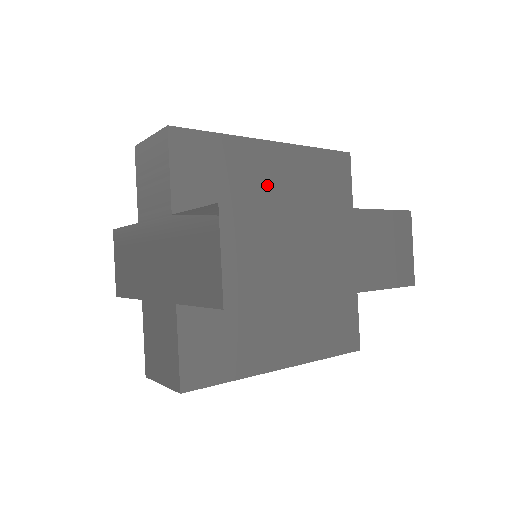
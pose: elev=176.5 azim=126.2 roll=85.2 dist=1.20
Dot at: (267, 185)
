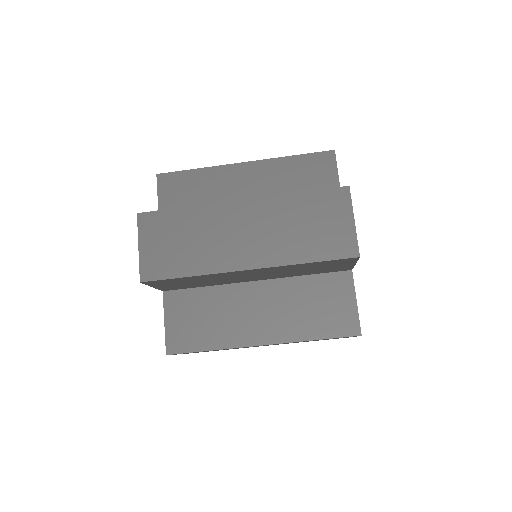
Dot at: (240, 197)
